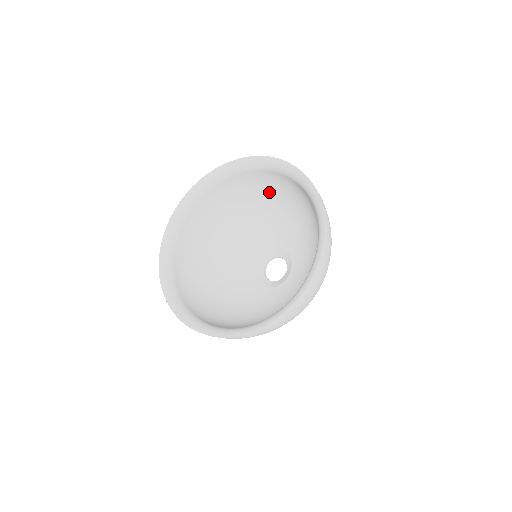
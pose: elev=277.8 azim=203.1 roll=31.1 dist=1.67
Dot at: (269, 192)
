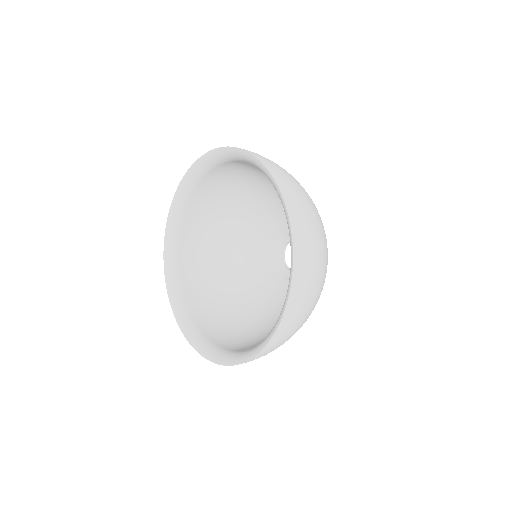
Dot at: occluded
